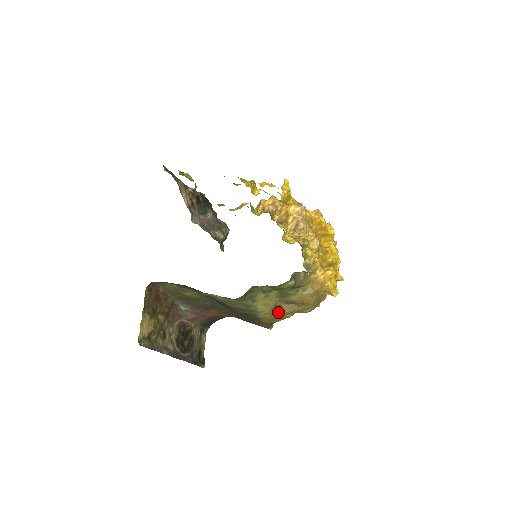
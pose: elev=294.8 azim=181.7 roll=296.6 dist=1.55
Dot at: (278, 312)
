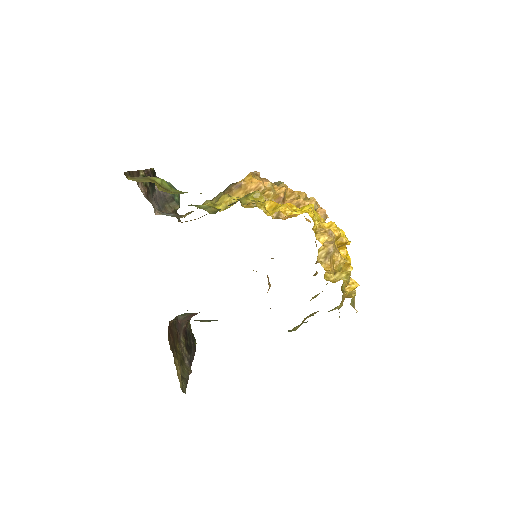
Dot at: (303, 320)
